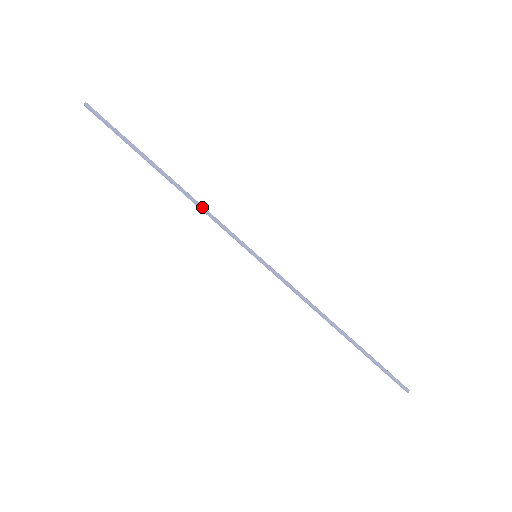
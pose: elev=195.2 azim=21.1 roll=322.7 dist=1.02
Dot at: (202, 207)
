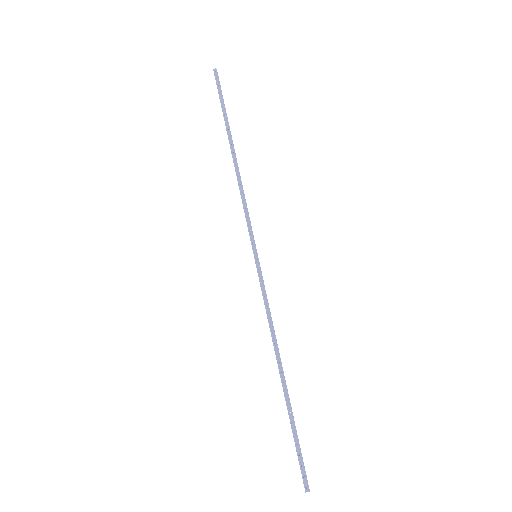
Dot at: occluded
